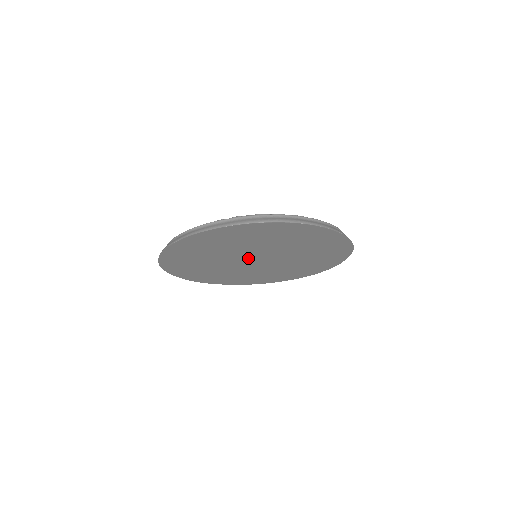
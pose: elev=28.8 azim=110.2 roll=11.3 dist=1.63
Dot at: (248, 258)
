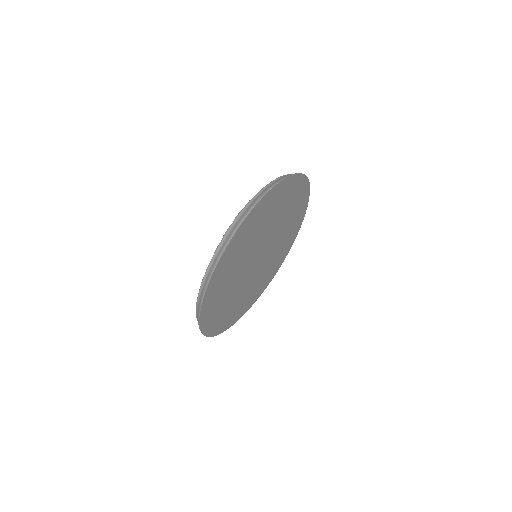
Dot at: (253, 262)
